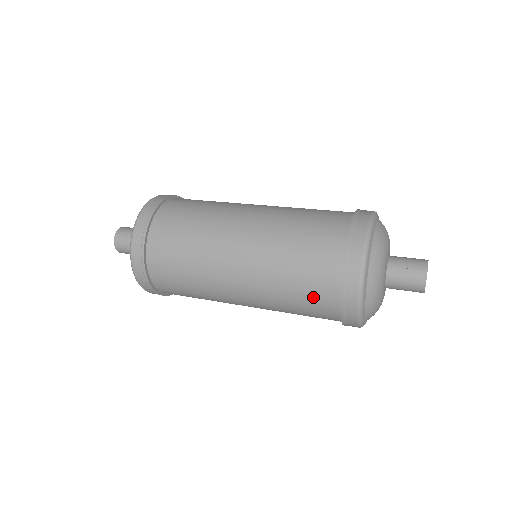
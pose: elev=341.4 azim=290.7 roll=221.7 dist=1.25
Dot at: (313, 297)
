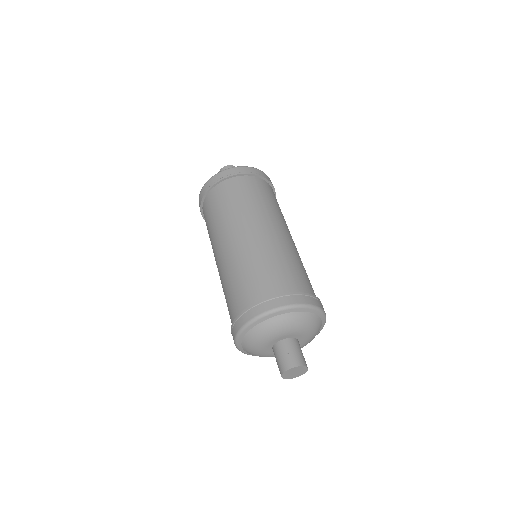
Dot at: (231, 303)
